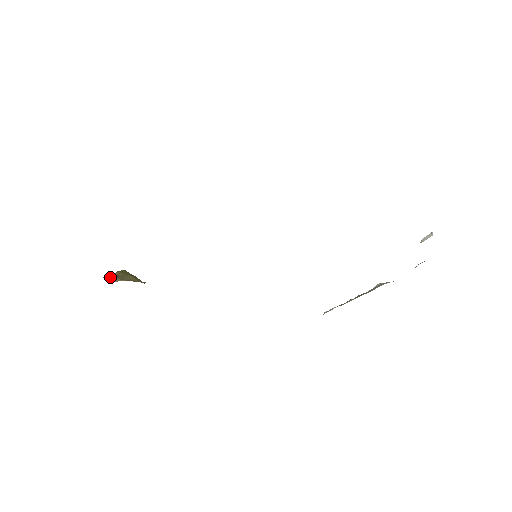
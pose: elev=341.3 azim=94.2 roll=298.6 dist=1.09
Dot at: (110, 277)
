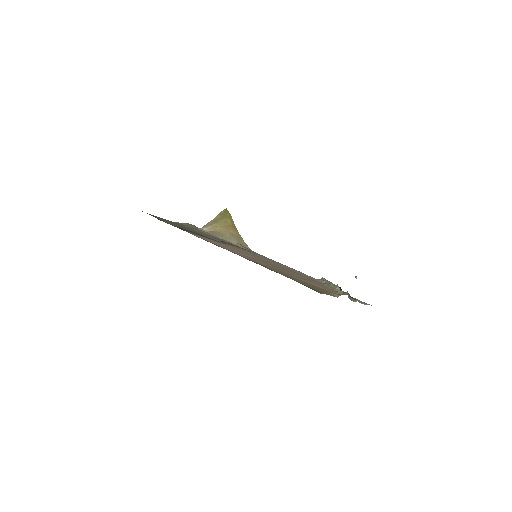
Dot at: (208, 225)
